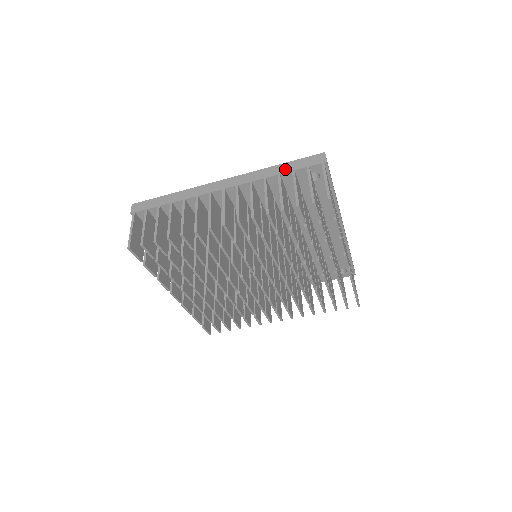
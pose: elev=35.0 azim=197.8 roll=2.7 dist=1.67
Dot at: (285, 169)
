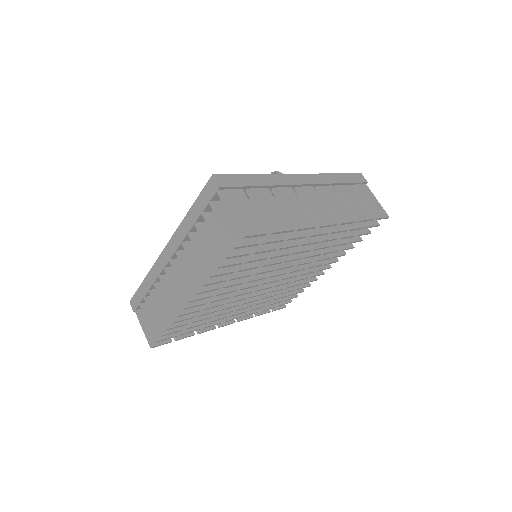
Dot at: (195, 214)
